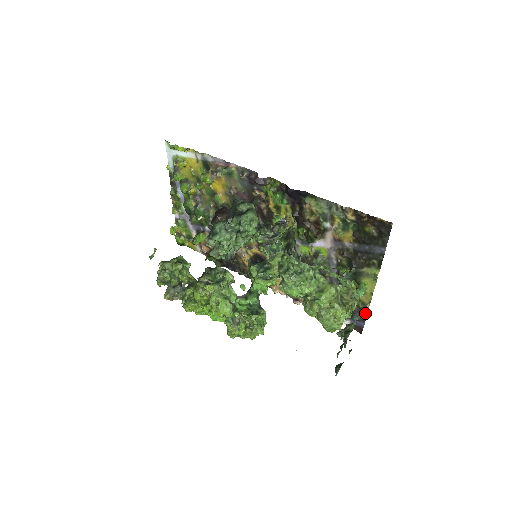
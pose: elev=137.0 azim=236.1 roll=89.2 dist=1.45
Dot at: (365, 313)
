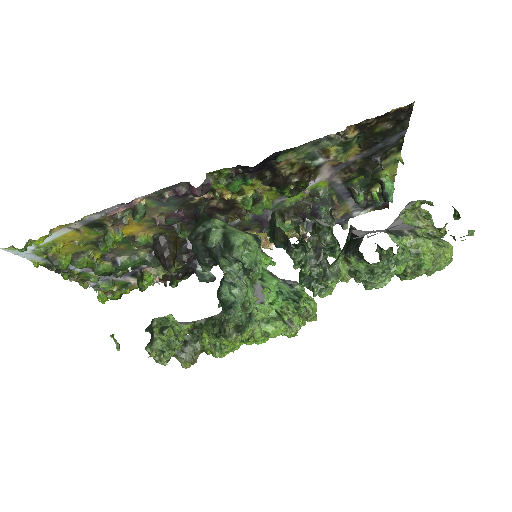
Dot at: occluded
